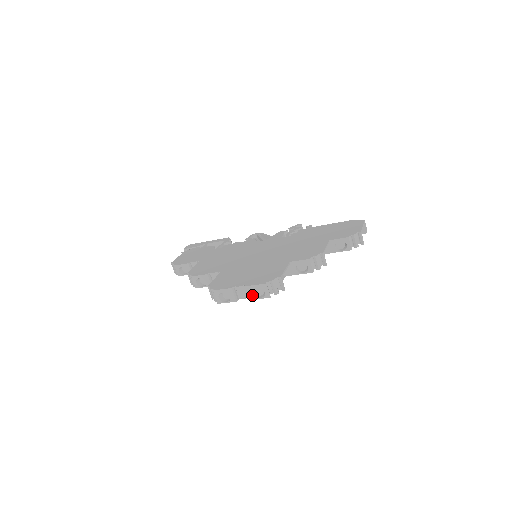
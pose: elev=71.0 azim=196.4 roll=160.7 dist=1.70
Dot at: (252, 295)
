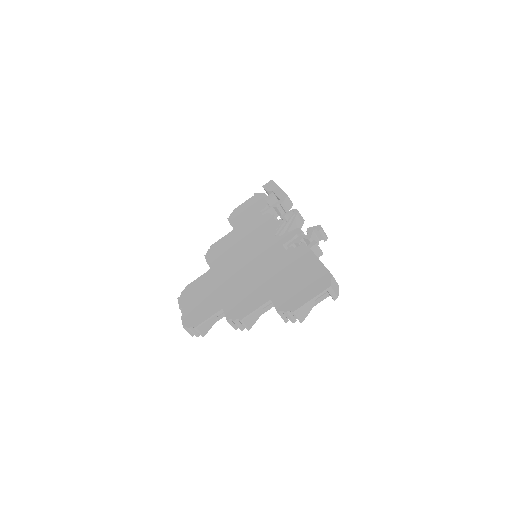
Dot at: occluded
